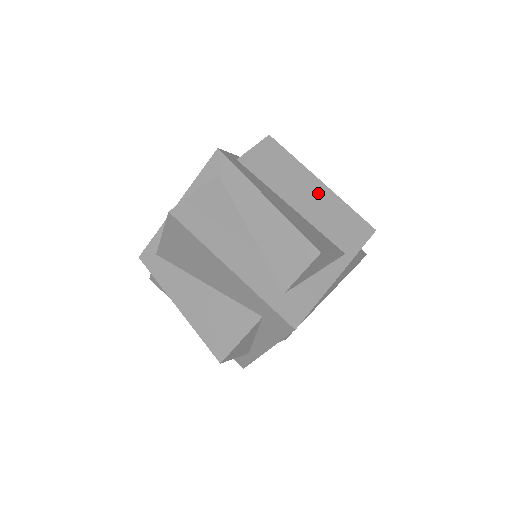
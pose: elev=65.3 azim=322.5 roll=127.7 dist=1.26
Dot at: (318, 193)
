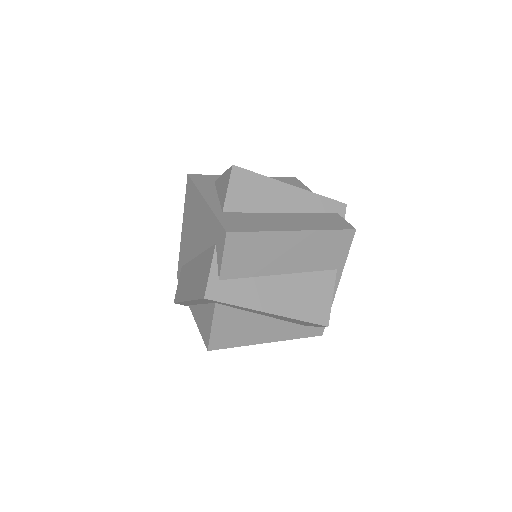
Dot at: (297, 244)
